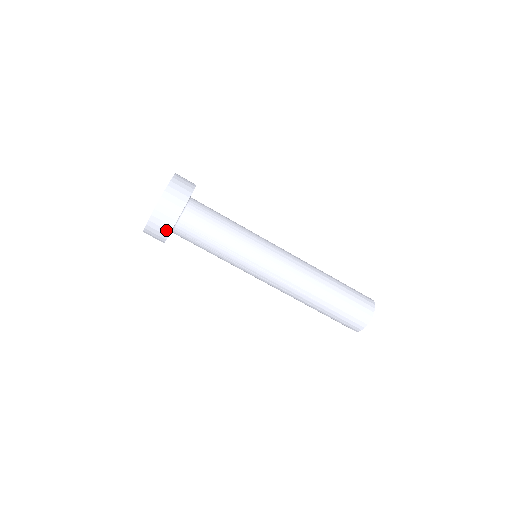
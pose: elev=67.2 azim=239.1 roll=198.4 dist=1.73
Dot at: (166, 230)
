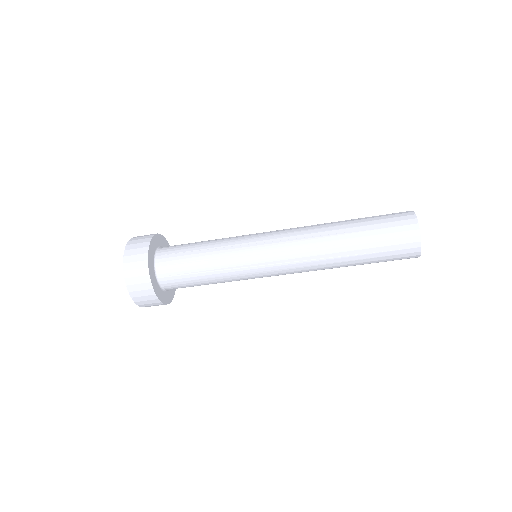
Dot at: (145, 276)
